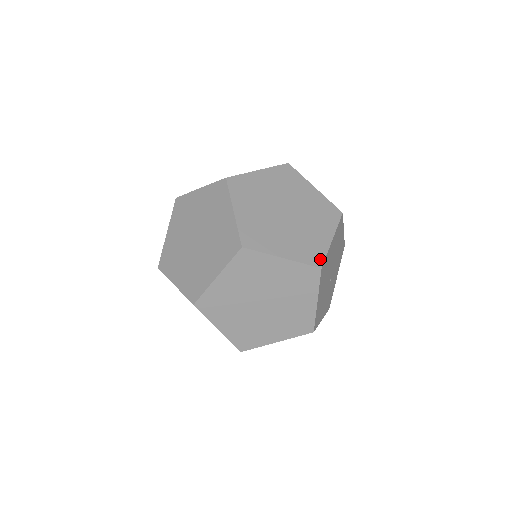
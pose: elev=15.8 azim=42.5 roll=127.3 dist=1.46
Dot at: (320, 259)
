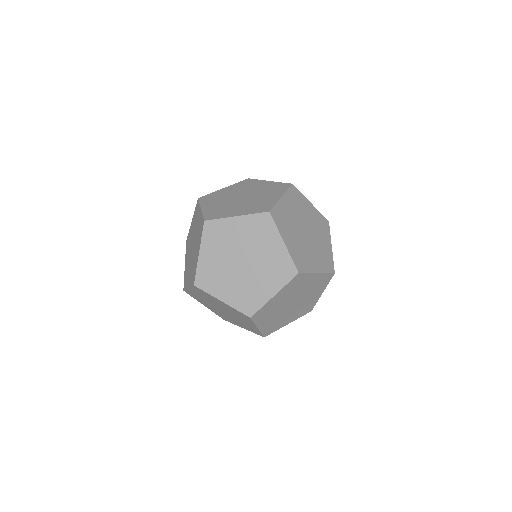
Dot at: (332, 266)
